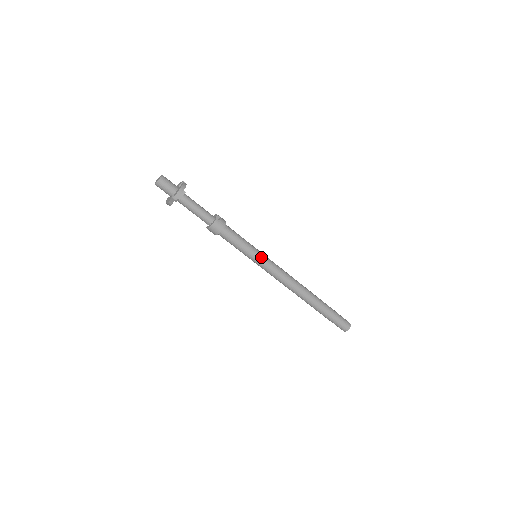
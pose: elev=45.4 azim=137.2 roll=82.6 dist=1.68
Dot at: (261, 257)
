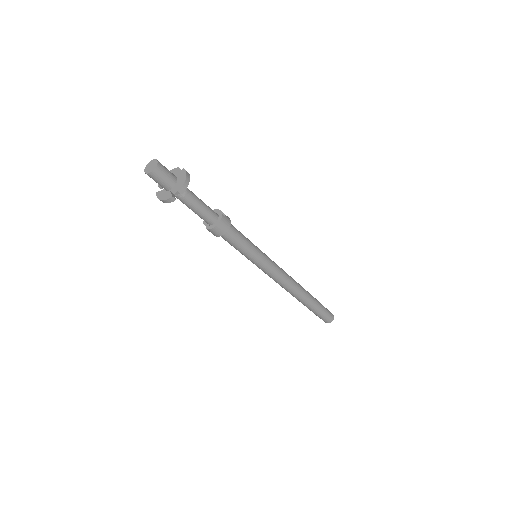
Dot at: (264, 256)
